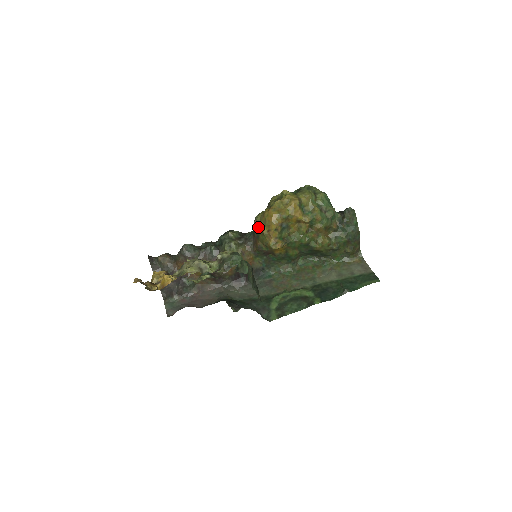
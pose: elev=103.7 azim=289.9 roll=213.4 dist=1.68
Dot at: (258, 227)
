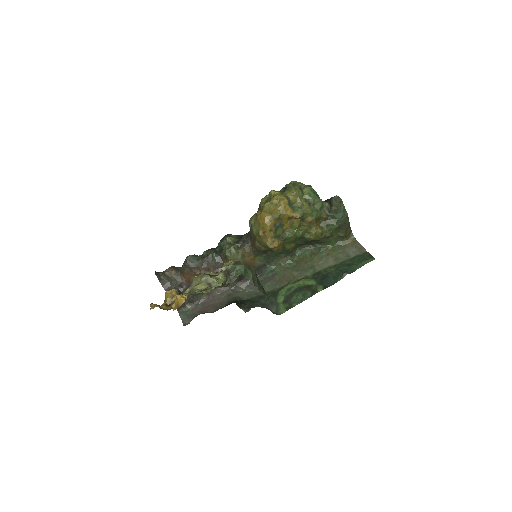
Dot at: (253, 230)
